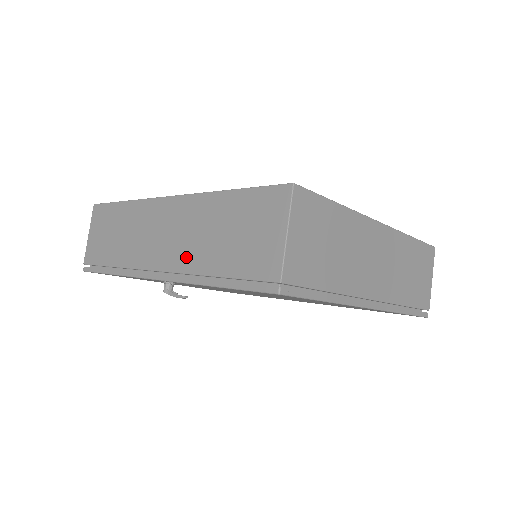
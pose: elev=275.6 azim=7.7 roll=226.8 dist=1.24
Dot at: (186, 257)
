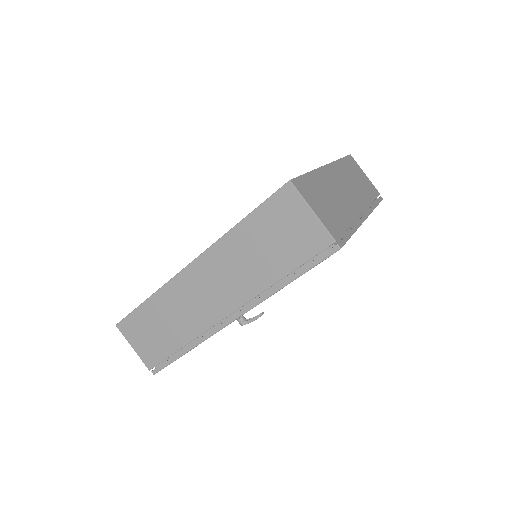
Dot at: (246, 287)
